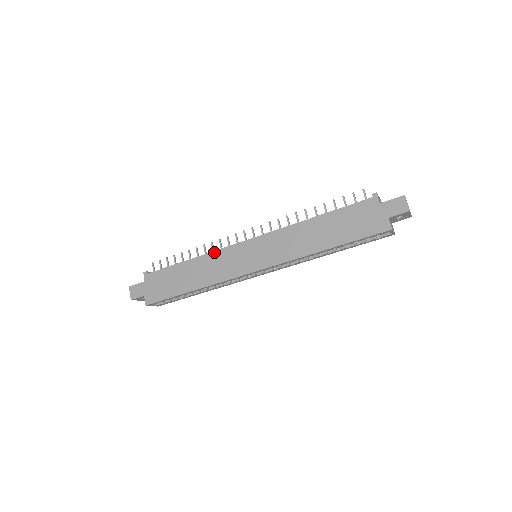
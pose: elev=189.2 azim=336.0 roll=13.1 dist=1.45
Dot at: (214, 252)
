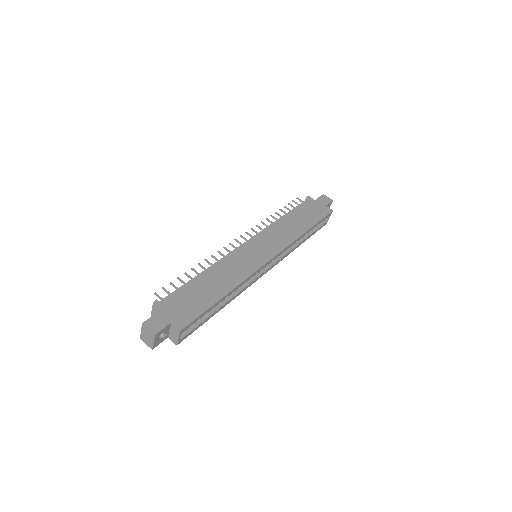
Dot at: (224, 258)
